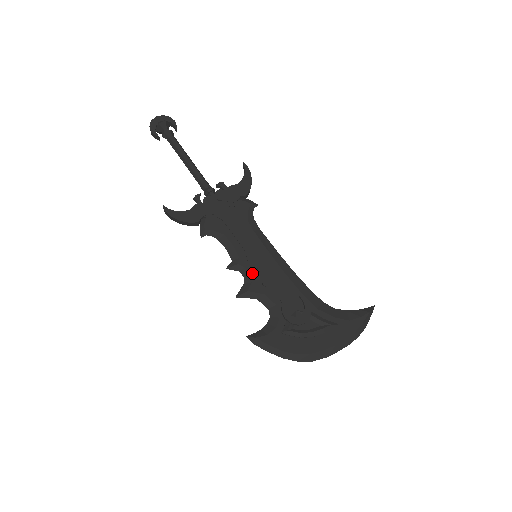
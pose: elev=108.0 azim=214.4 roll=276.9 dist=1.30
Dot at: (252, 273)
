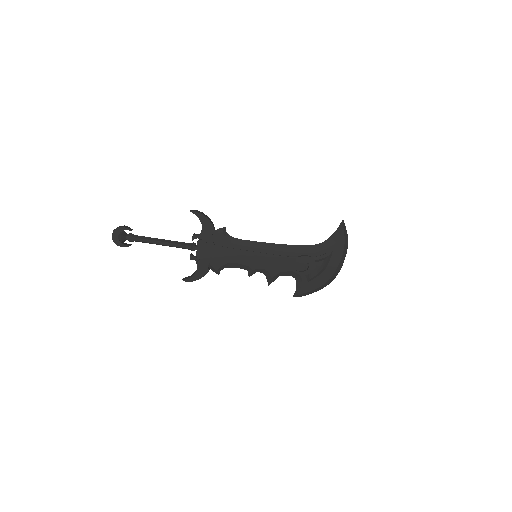
Dot at: (264, 268)
